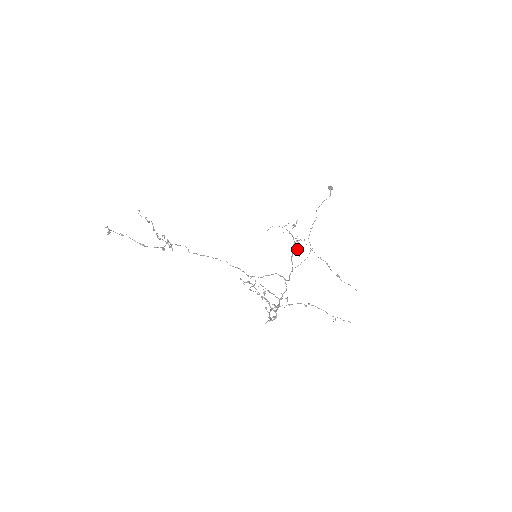
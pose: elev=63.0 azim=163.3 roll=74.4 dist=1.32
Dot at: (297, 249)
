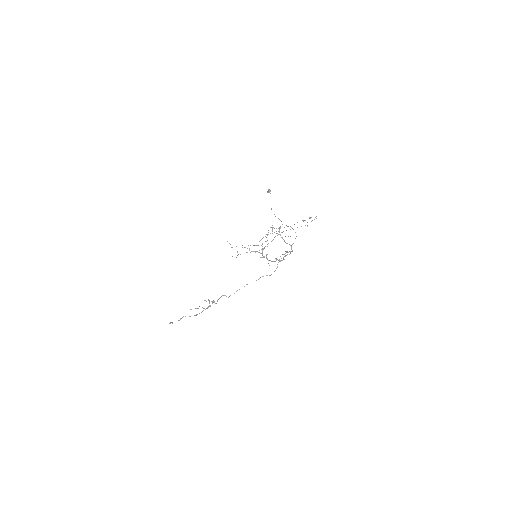
Dot at: (285, 236)
